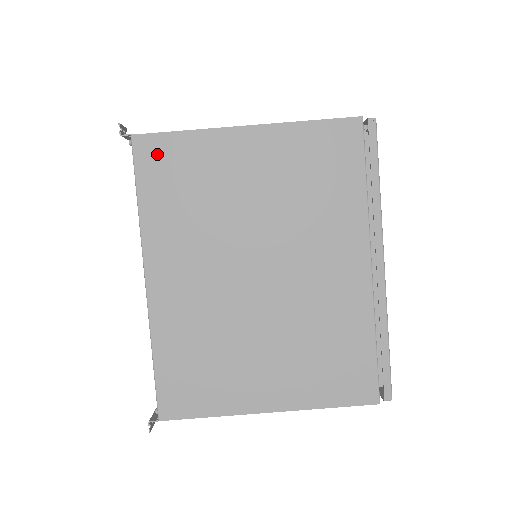
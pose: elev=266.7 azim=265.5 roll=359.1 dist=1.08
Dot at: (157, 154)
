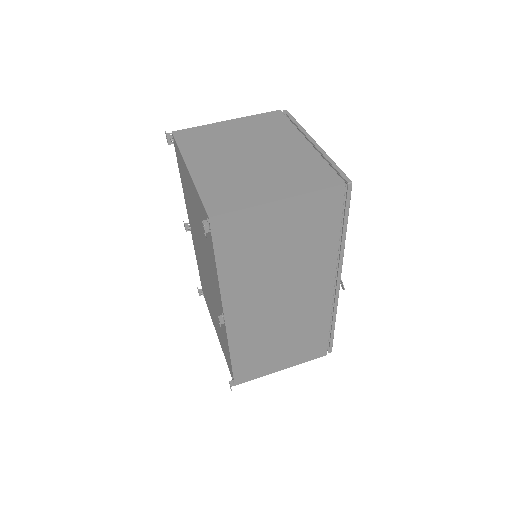
Dot at: (186, 134)
